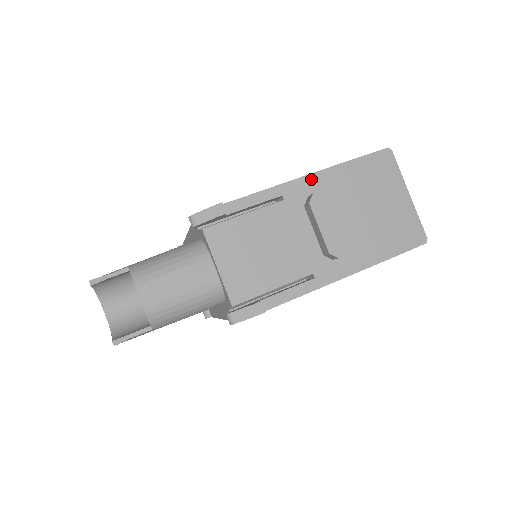
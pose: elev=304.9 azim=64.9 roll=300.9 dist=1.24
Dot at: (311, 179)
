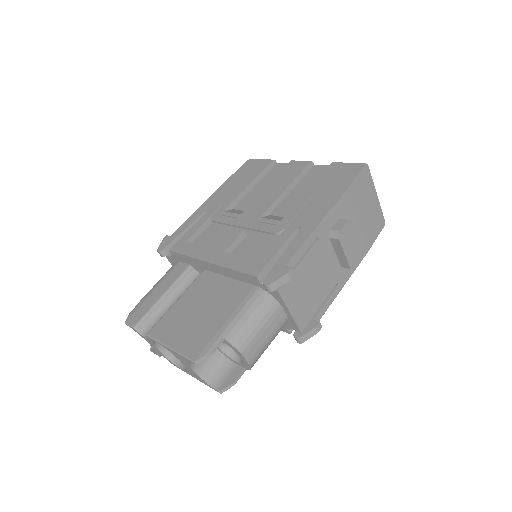
Dot at: (331, 214)
